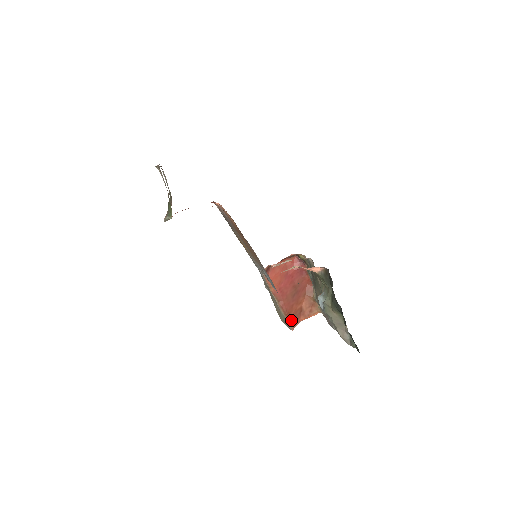
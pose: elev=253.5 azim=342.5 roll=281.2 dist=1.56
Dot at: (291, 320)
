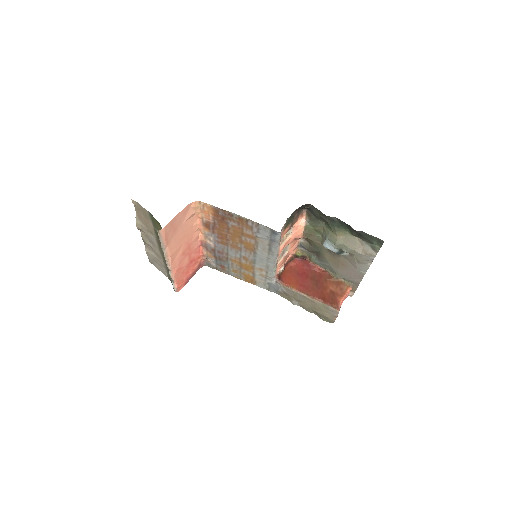
Dot at: (330, 303)
